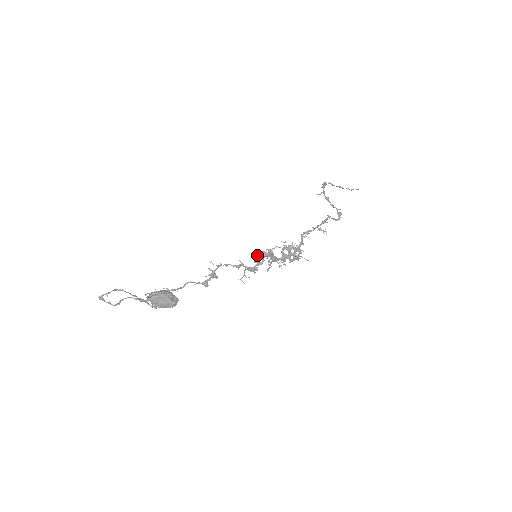
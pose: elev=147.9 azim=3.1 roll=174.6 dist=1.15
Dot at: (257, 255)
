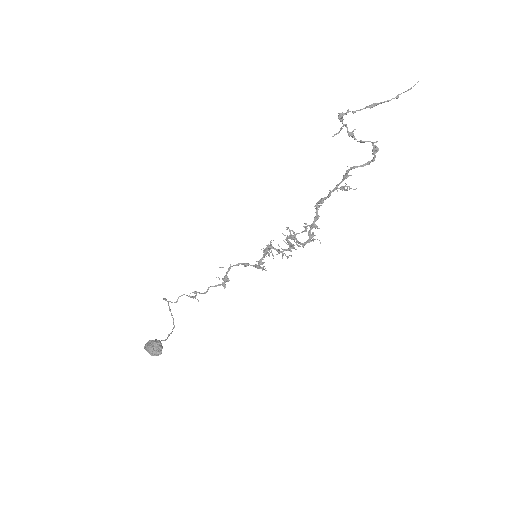
Dot at: (263, 248)
